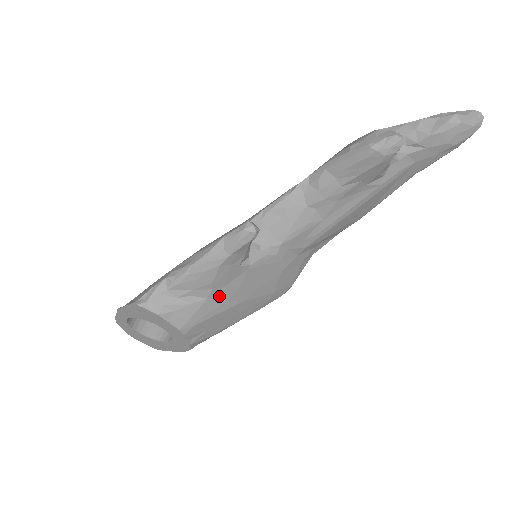
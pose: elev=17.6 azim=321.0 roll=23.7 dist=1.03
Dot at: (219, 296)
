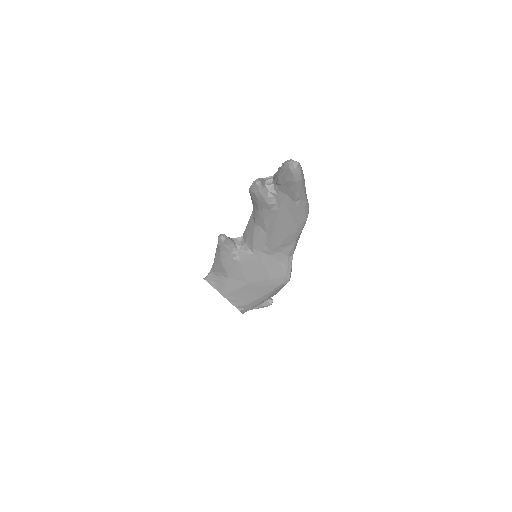
Dot at: (233, 277)
